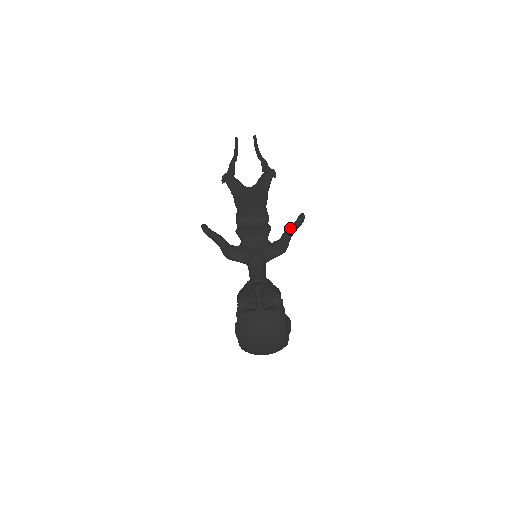
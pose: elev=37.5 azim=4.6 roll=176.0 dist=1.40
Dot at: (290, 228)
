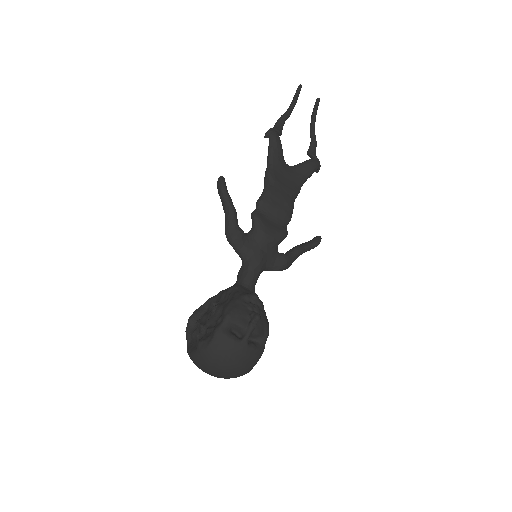
Dot at: (304, 248)
